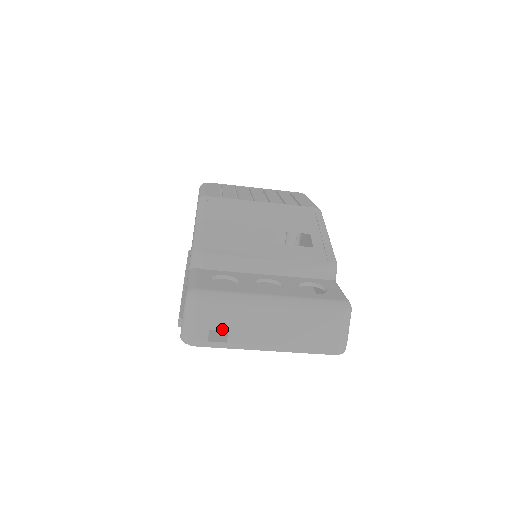
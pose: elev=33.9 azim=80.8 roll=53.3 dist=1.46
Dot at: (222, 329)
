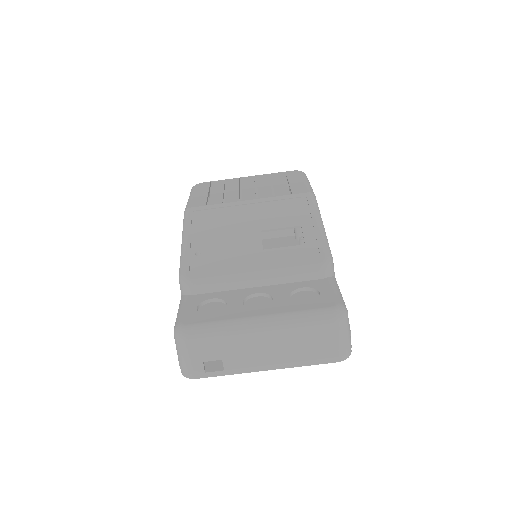
Dot at: (216, 359)
